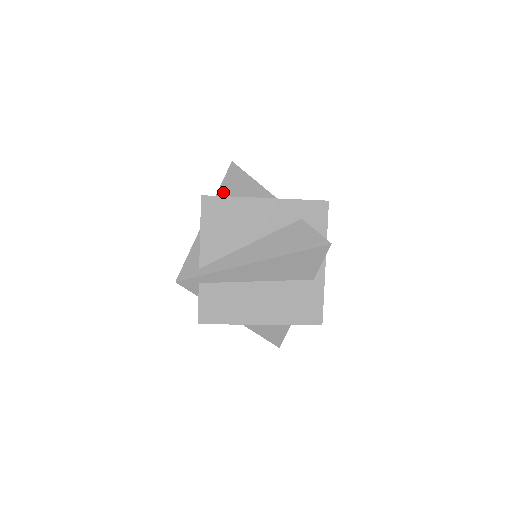
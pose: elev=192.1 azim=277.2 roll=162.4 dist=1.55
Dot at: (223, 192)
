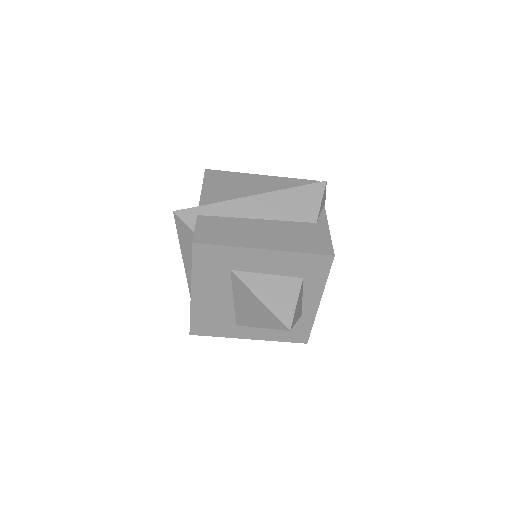
Dot at: occluded
